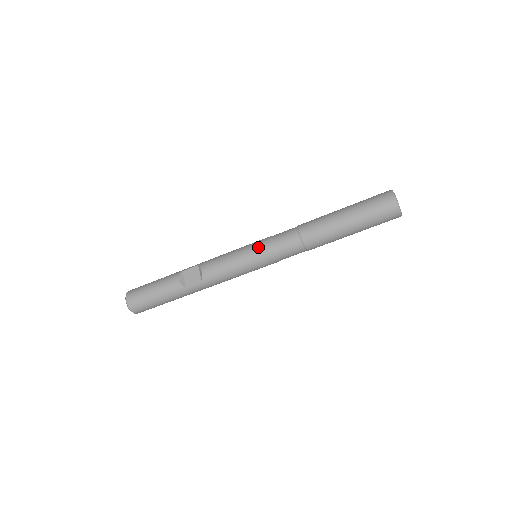
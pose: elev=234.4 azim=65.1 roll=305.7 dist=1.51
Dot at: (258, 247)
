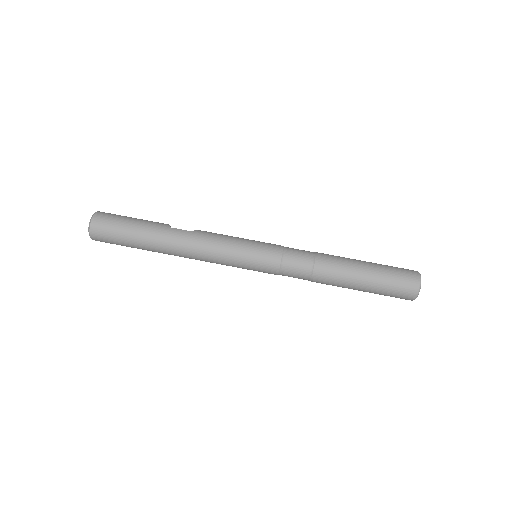
Dot at: occluded
